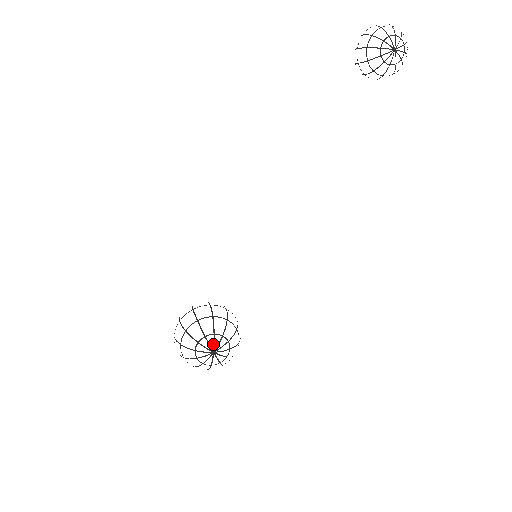
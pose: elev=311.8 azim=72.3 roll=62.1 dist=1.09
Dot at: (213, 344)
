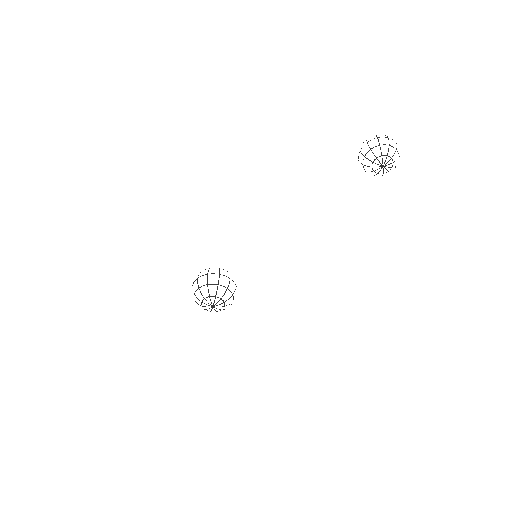
Dot at: (214, 302)
